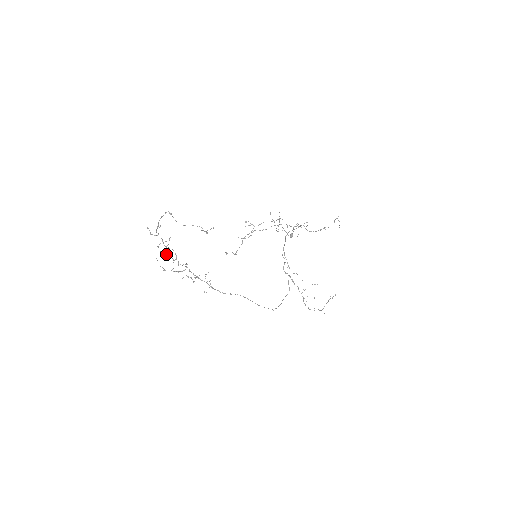
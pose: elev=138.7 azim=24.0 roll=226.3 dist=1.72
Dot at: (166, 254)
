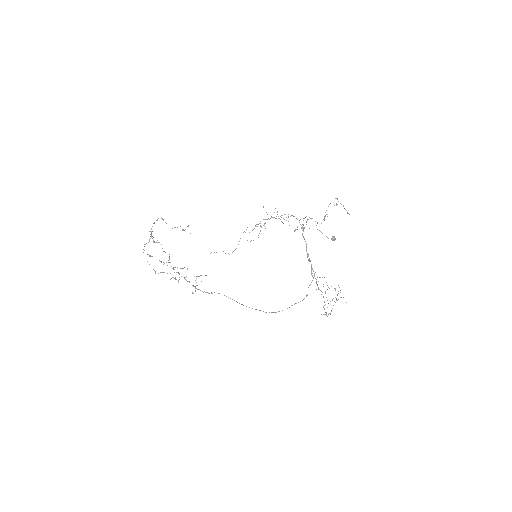
Dot at: (151, 256)
